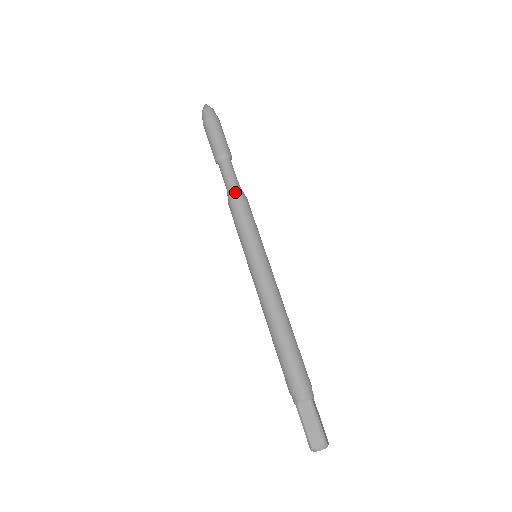
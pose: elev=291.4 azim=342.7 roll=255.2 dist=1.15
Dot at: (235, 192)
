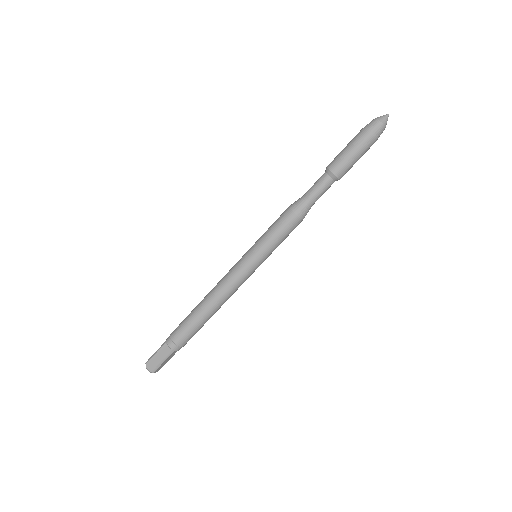
Dot at: (300, 208)
